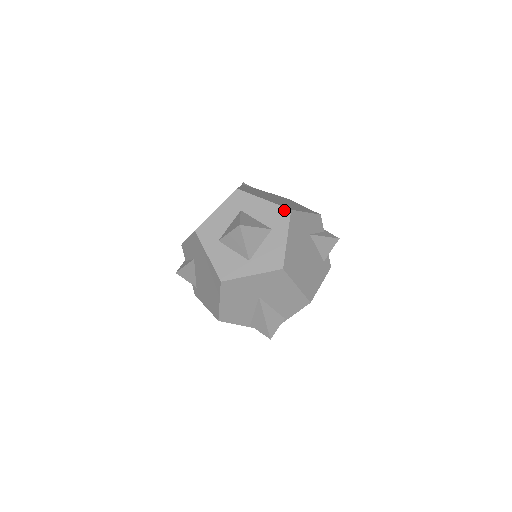
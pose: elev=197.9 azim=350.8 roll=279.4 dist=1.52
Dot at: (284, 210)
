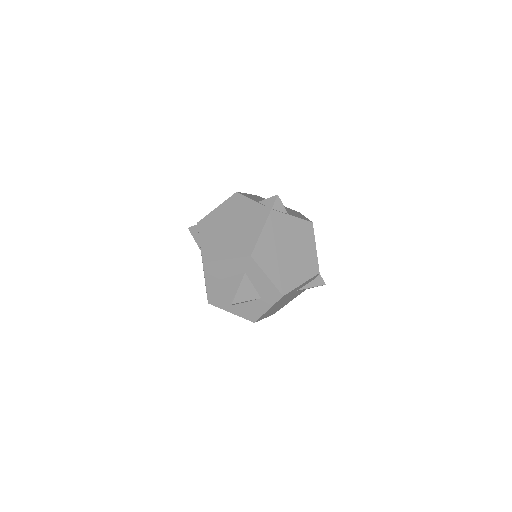
Dot at: (278, 293)
